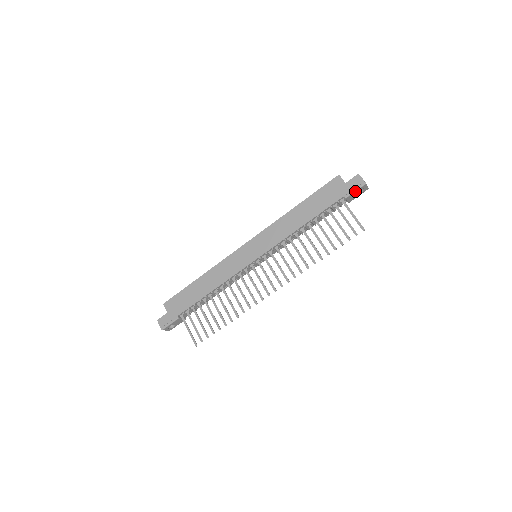
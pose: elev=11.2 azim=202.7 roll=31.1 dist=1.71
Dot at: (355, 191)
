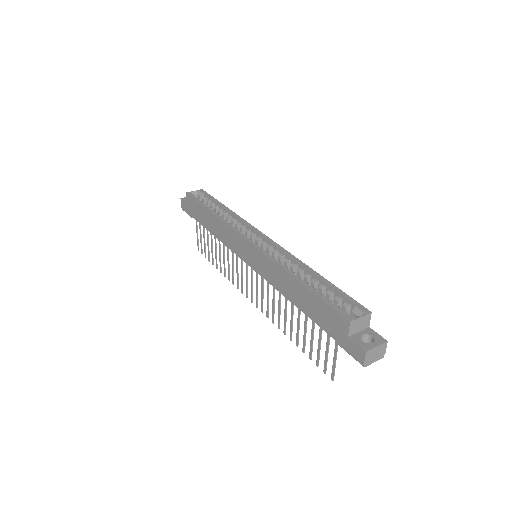
Dot at: (350, 354)
